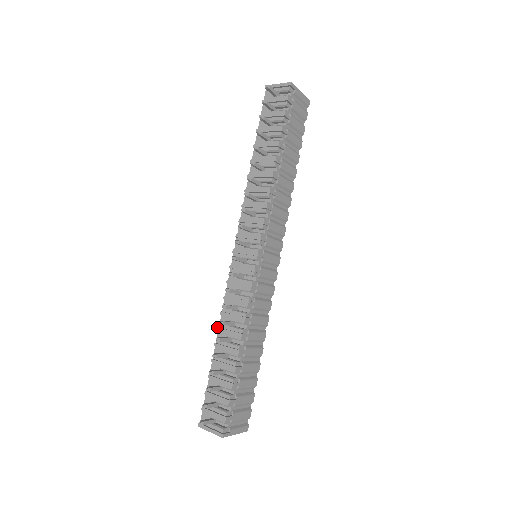
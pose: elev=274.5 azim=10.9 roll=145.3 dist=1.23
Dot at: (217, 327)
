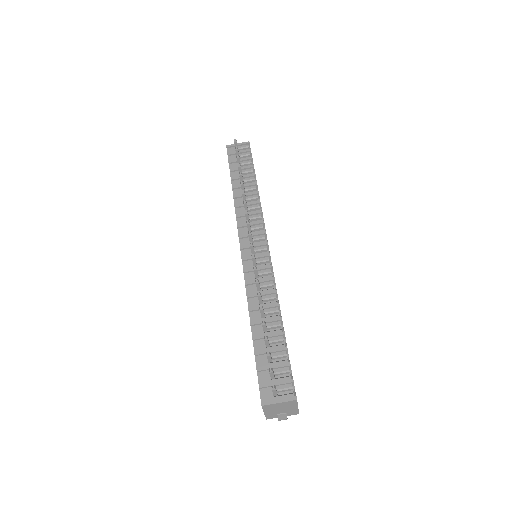
Dot at: (248, 308)
